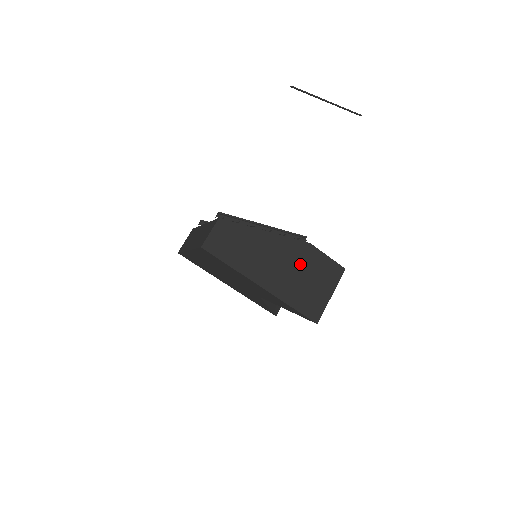
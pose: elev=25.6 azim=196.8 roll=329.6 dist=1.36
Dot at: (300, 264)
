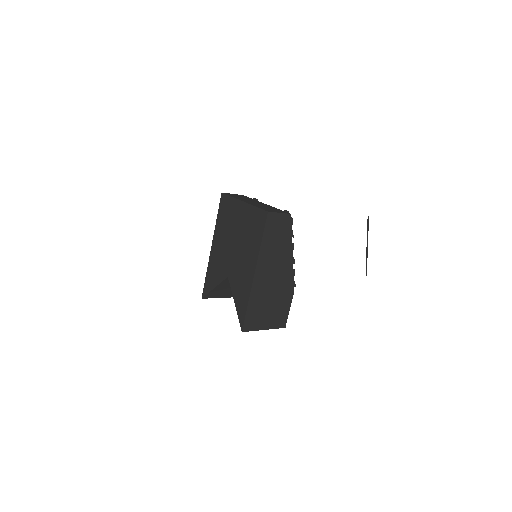
Dot at: (279, 292)
